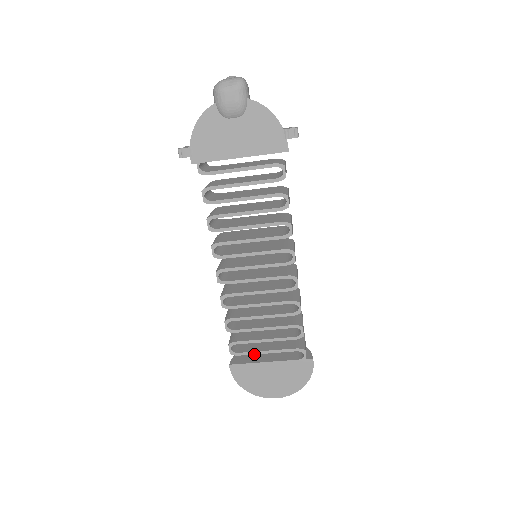
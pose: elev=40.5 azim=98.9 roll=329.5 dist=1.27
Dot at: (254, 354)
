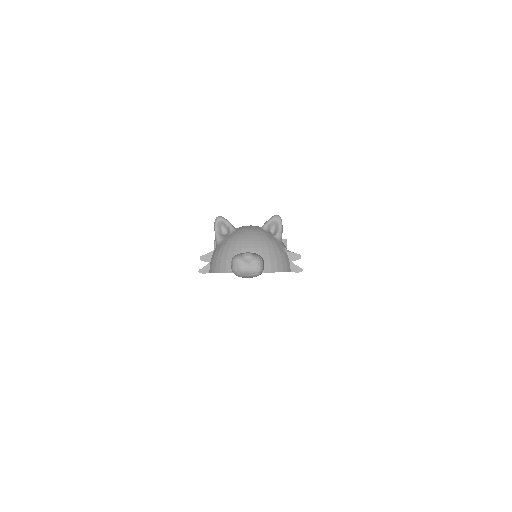
Dot at: occluded
